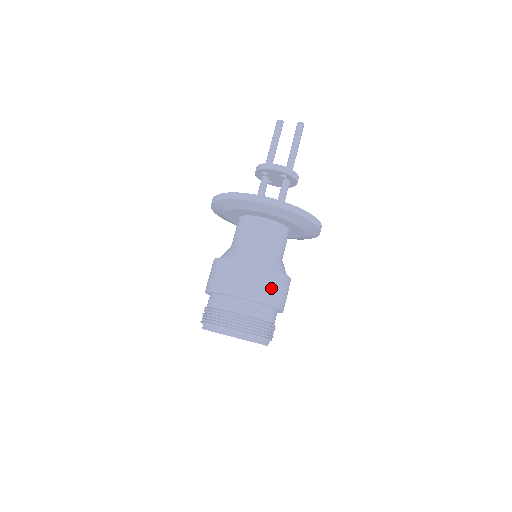
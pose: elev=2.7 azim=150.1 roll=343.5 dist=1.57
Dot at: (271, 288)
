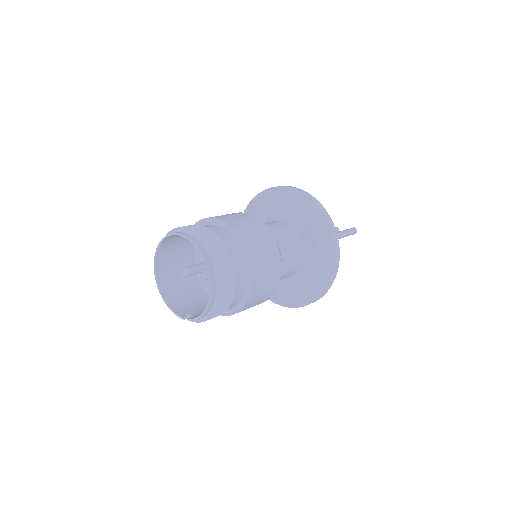
Dot at: (254, 233)
